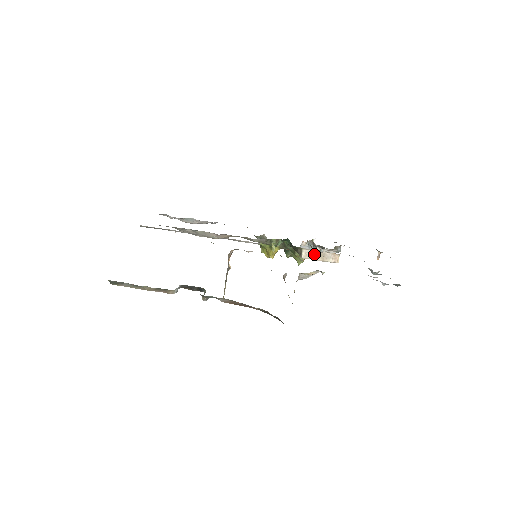
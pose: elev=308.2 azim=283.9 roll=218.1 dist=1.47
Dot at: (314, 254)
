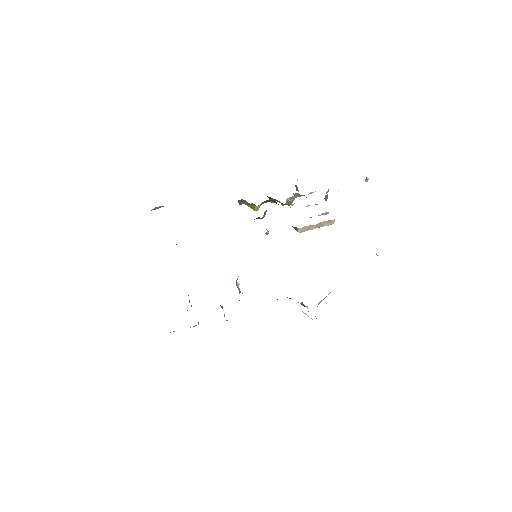
Dot at: (310, 227)
